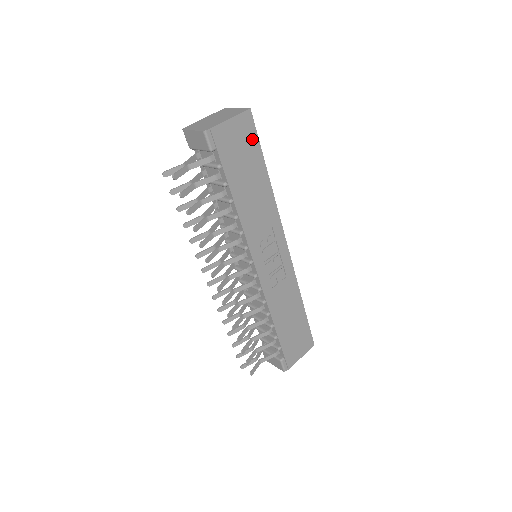
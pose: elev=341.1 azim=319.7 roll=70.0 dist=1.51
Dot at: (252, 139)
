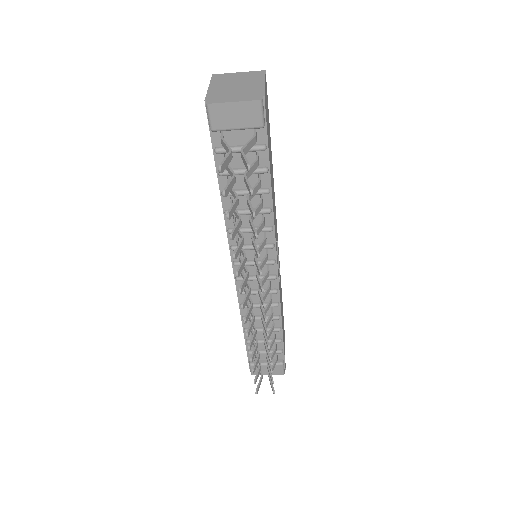
Dot at: (268, 110)
